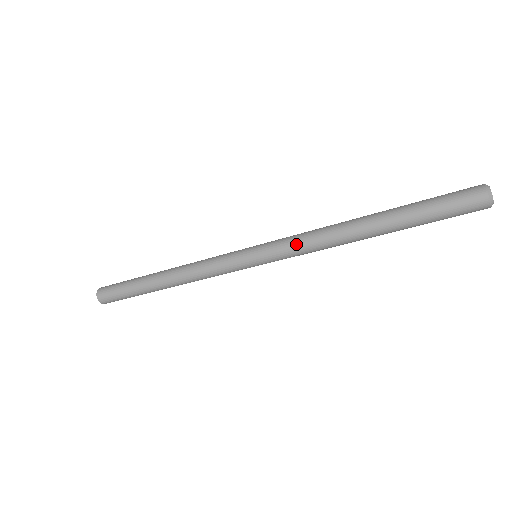
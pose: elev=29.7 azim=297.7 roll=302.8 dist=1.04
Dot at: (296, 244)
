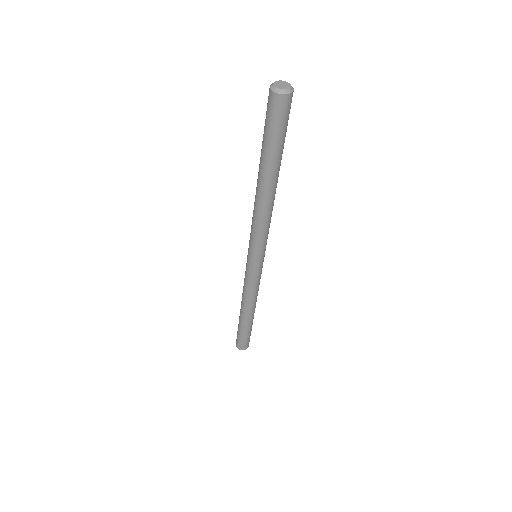
Dot at: occluded
